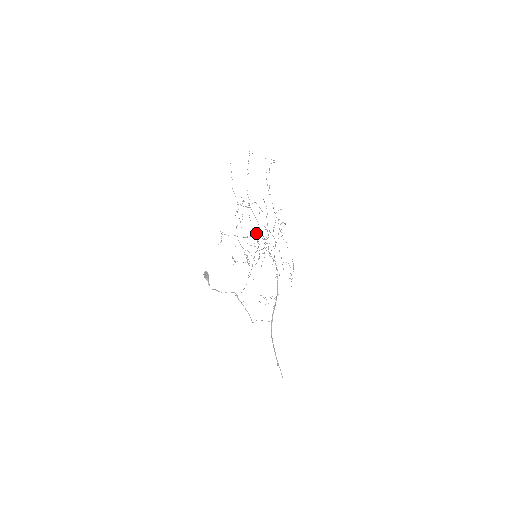
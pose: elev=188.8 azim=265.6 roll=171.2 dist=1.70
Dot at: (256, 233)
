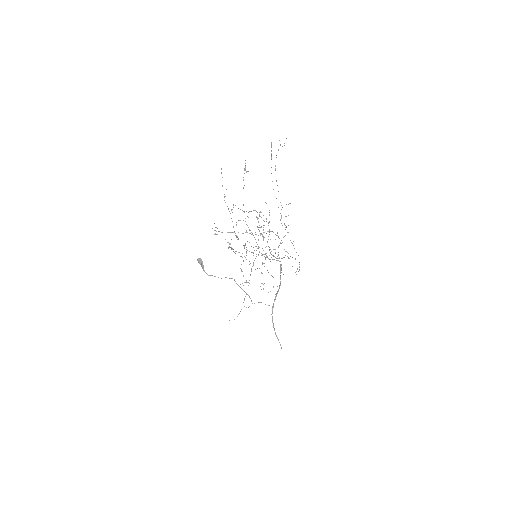
Dot at: (256, 234)
